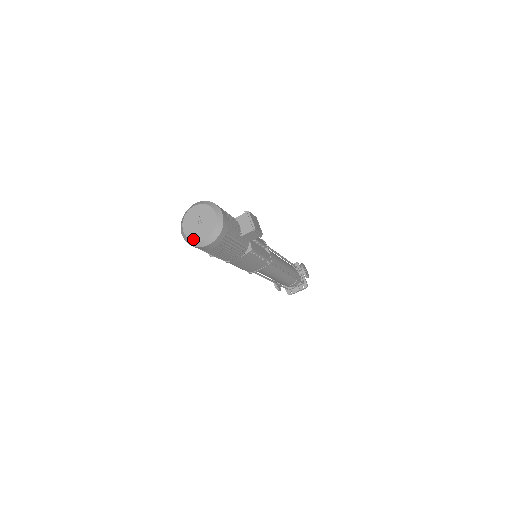
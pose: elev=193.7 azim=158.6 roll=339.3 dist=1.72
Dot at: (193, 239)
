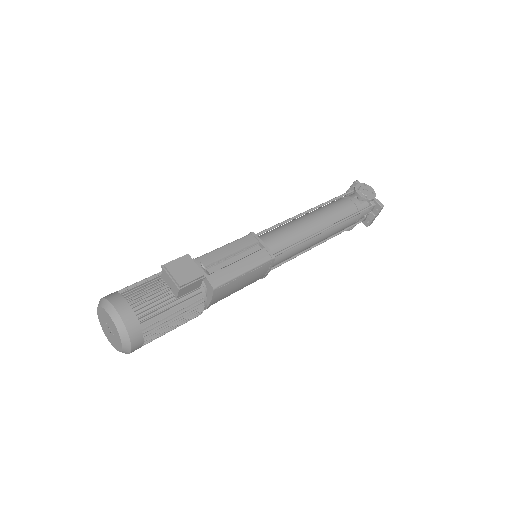
Dot at: (117, 349)
